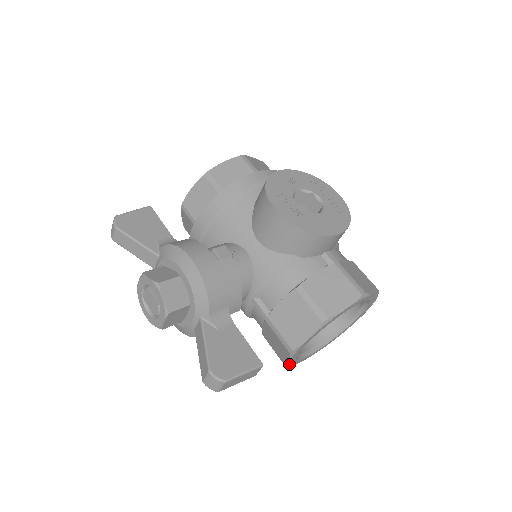
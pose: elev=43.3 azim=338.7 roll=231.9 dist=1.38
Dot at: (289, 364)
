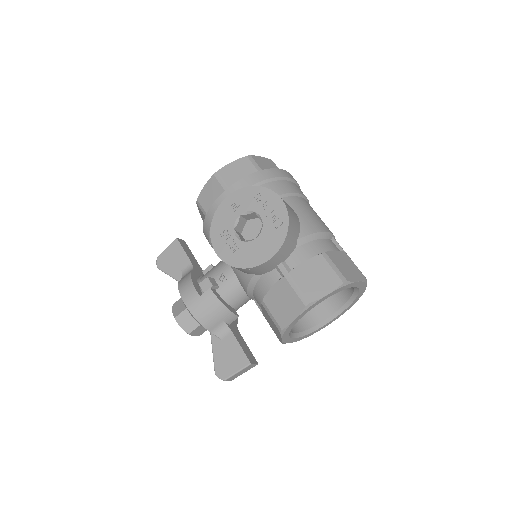
Dot at: (303, 338)
